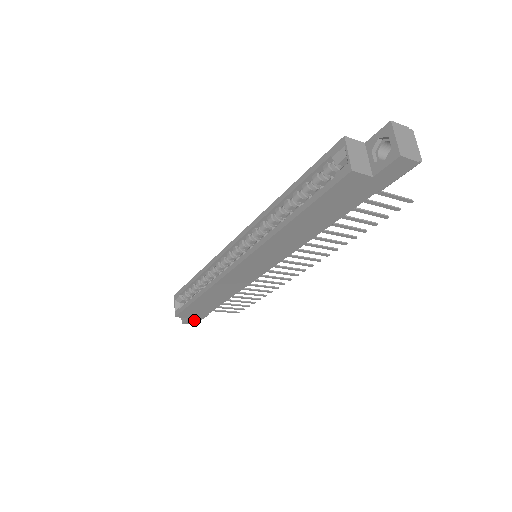
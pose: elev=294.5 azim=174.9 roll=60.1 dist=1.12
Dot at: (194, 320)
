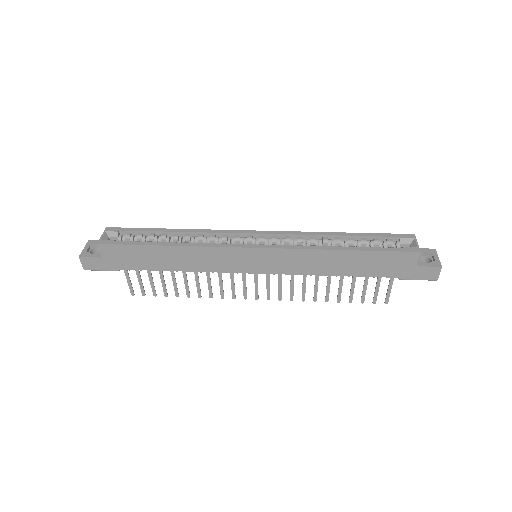
Dot at: (97, 264)
